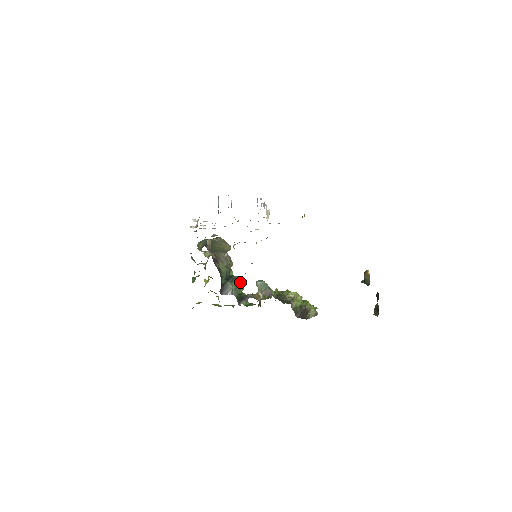
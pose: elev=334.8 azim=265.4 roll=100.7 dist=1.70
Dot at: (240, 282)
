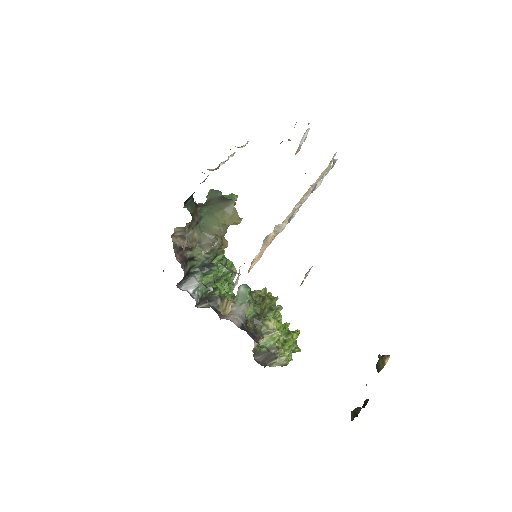
Dot at: occluded
